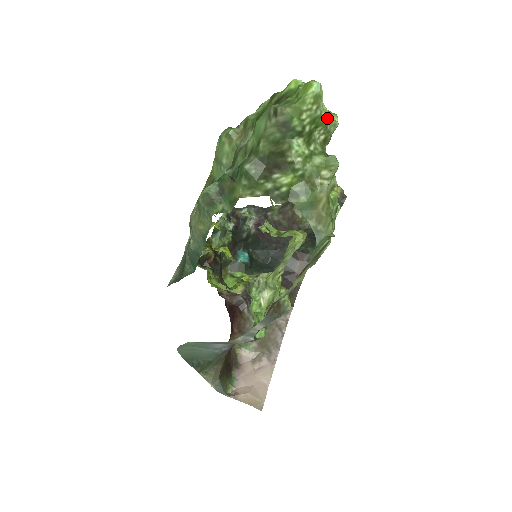
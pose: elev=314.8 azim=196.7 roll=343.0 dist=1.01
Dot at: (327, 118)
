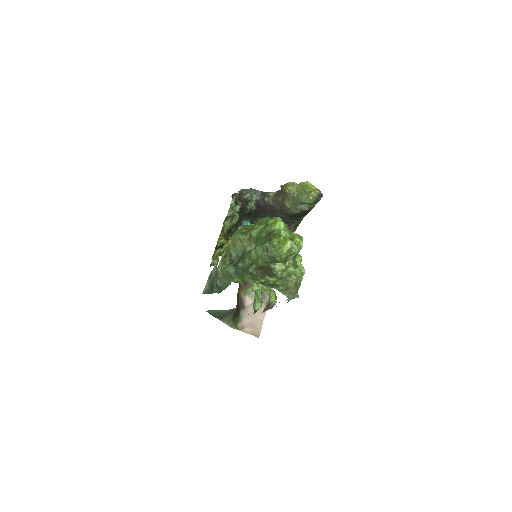
Dot at: (296, 252)
